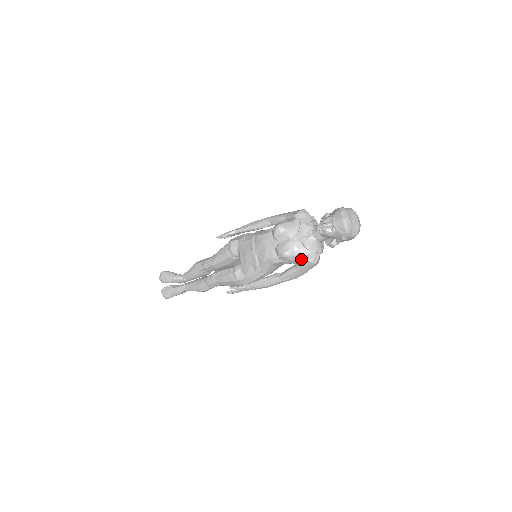
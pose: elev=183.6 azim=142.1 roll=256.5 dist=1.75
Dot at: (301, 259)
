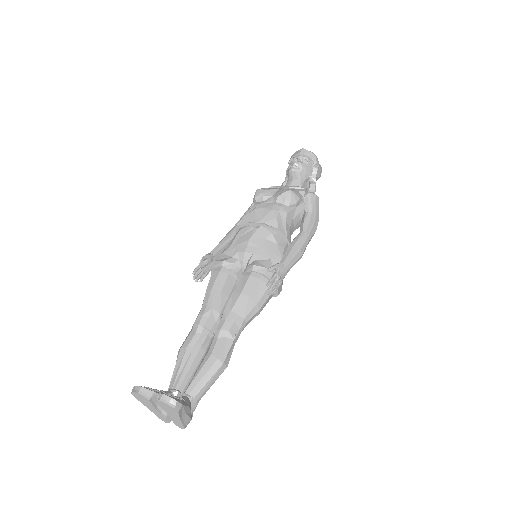
Dot at: (304, 201)
